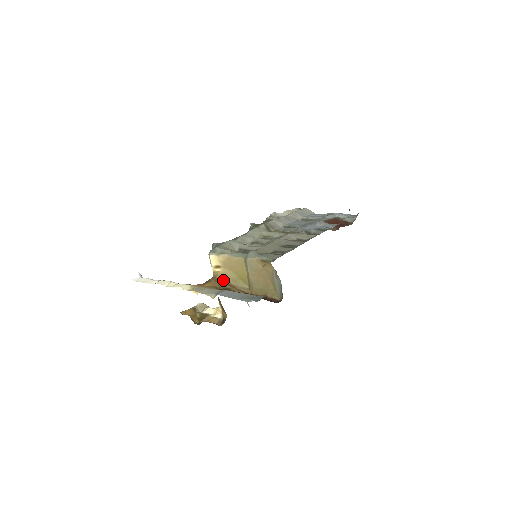
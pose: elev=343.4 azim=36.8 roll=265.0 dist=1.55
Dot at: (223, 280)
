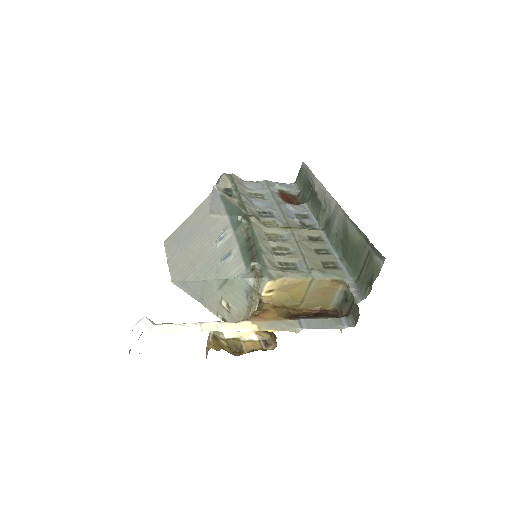
Dot at: (278, 304)
